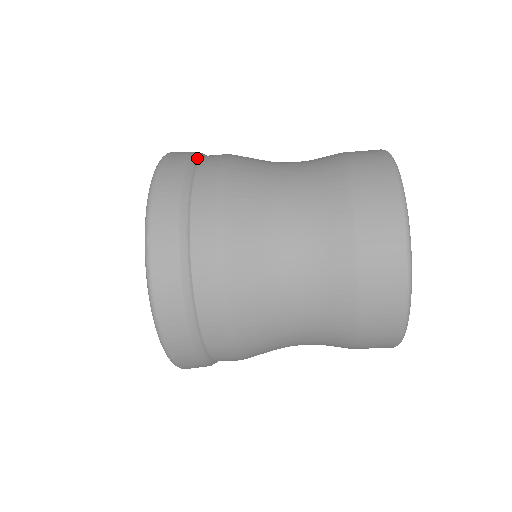
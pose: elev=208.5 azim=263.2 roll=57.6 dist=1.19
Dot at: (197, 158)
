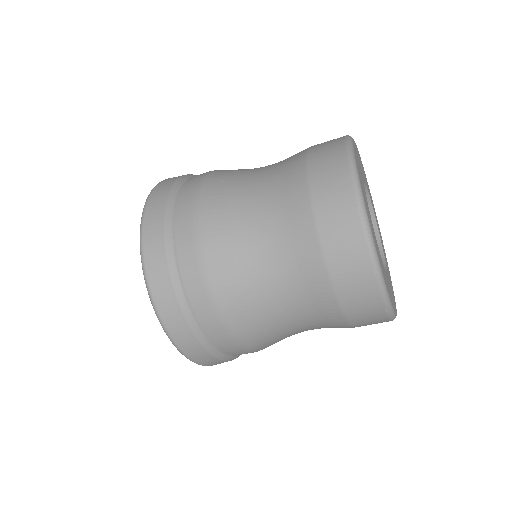
Dot at: occluded
